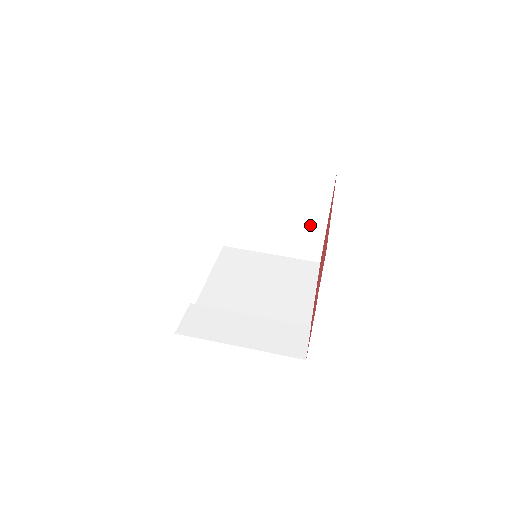
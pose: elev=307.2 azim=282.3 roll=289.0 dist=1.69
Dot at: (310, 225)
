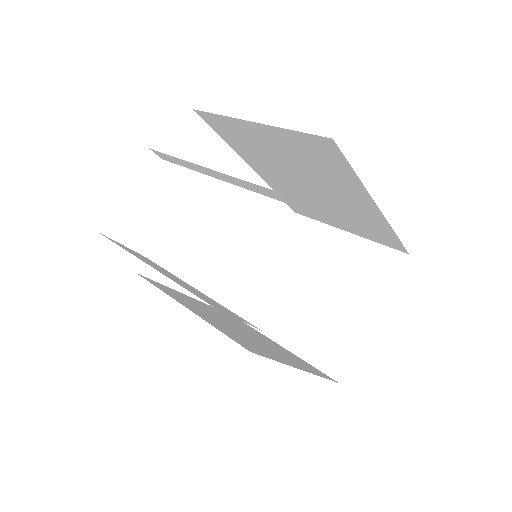
Dot at: (349, 318)
